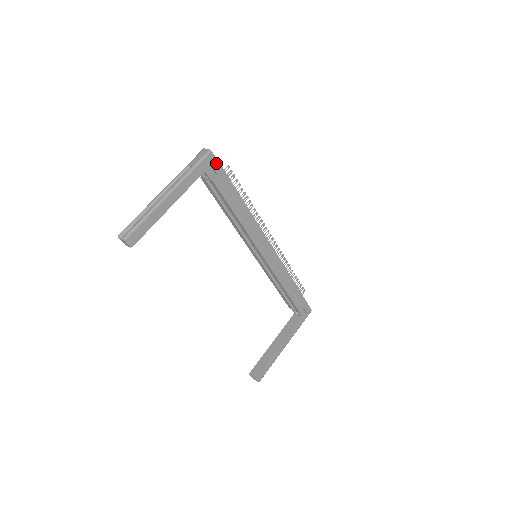
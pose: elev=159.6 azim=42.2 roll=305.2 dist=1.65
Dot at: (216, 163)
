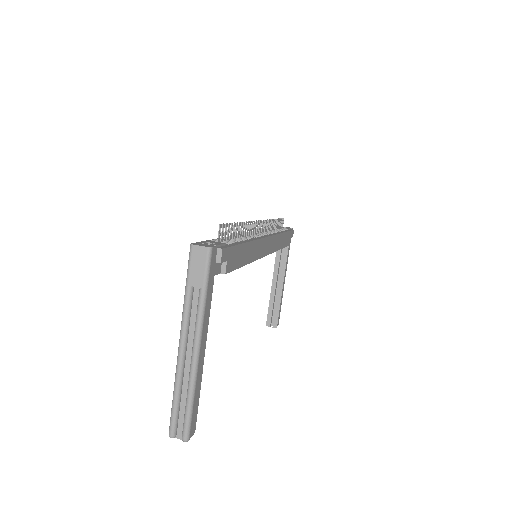
Dot at: (222, 254)
